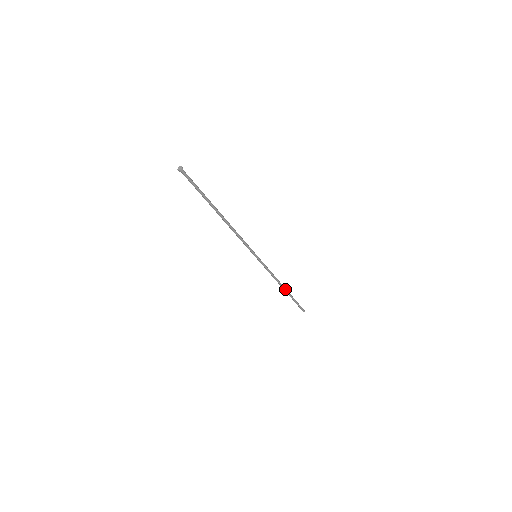
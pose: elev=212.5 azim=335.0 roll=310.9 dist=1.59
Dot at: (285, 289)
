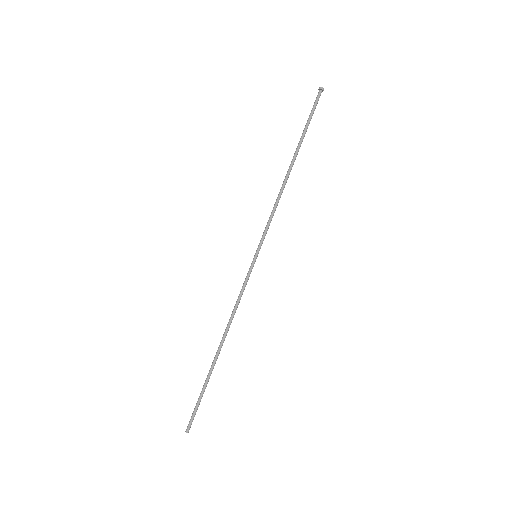
Dot at: (219, 351)
